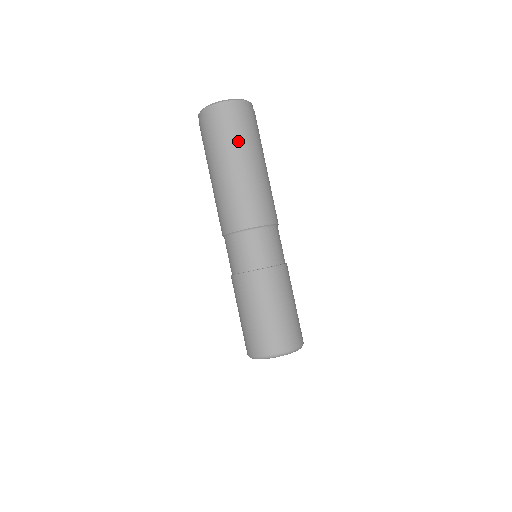
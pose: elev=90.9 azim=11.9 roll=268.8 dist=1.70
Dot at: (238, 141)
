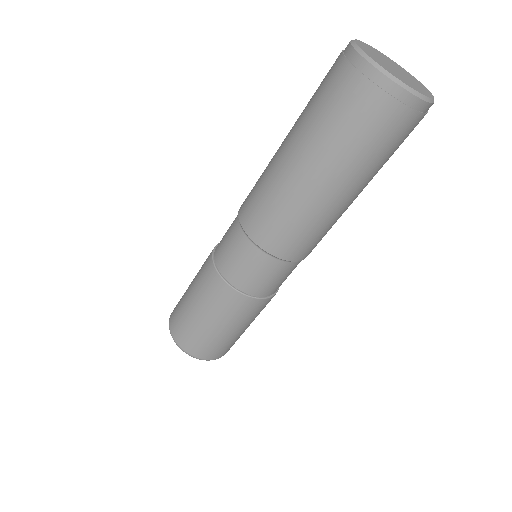
Dot at: occluded
